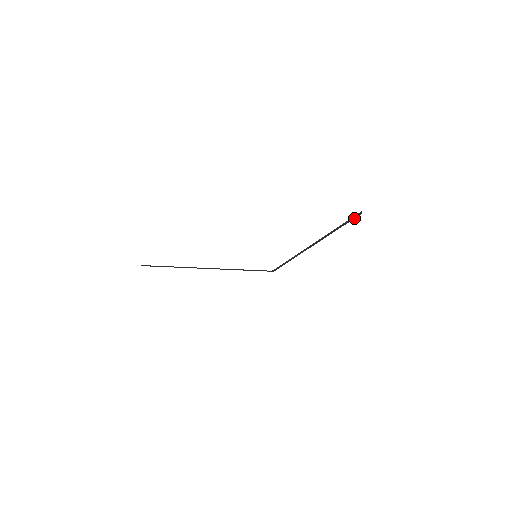
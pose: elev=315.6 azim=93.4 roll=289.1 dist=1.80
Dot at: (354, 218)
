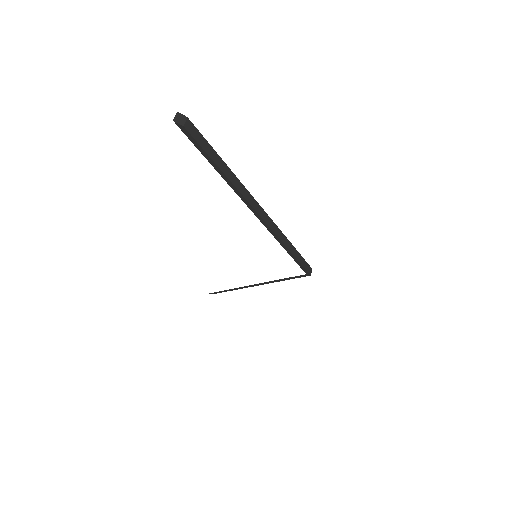
Dot at: (196, 141)
